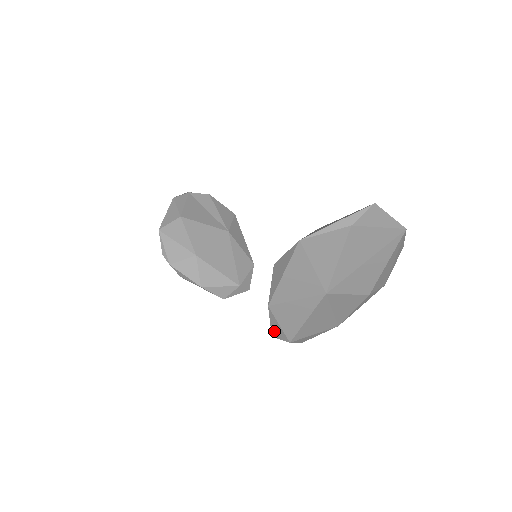
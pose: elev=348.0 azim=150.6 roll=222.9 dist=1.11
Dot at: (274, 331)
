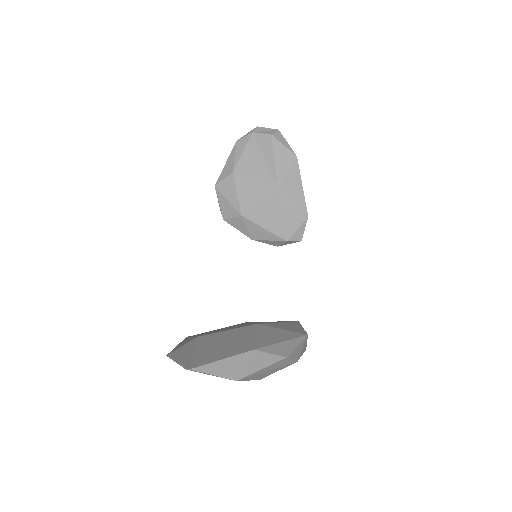
Dot at: occluded
